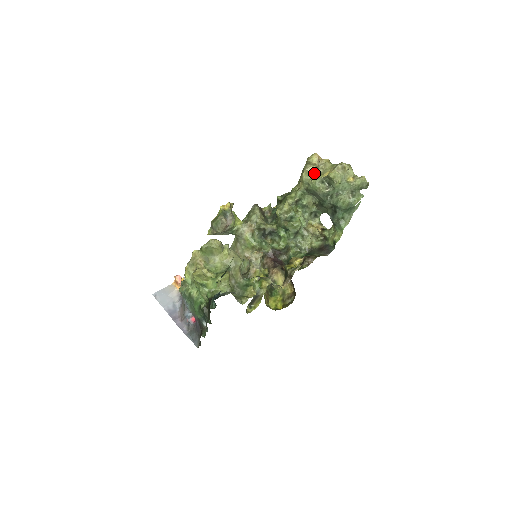
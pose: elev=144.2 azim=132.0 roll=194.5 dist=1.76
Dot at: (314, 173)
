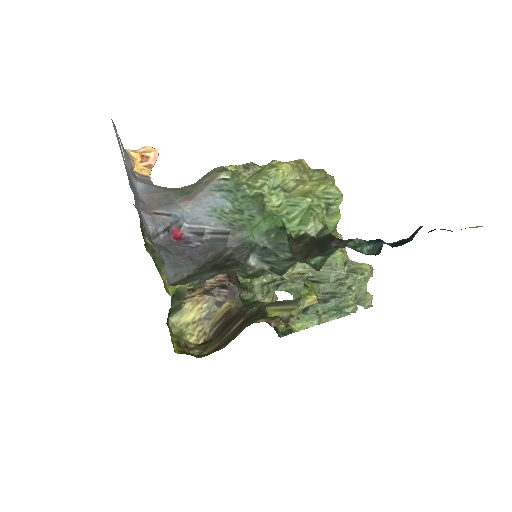
Dot at: occluded
